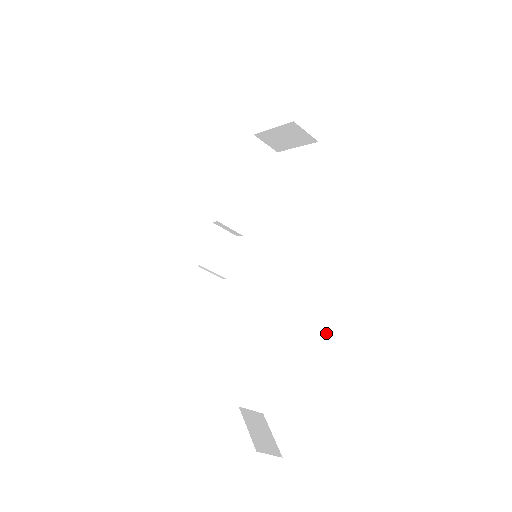
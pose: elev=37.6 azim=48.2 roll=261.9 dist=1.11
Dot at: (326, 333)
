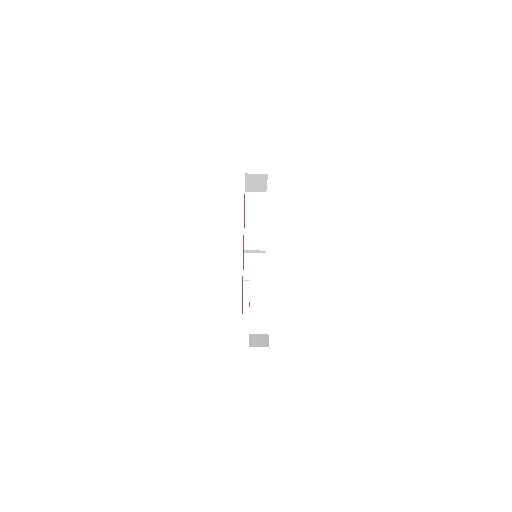
Dot at: (268, 272)
